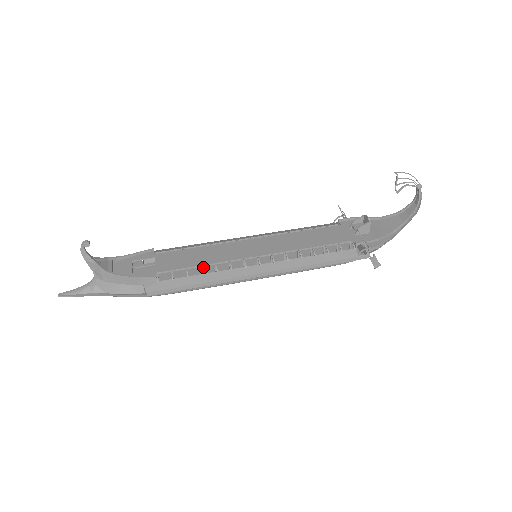
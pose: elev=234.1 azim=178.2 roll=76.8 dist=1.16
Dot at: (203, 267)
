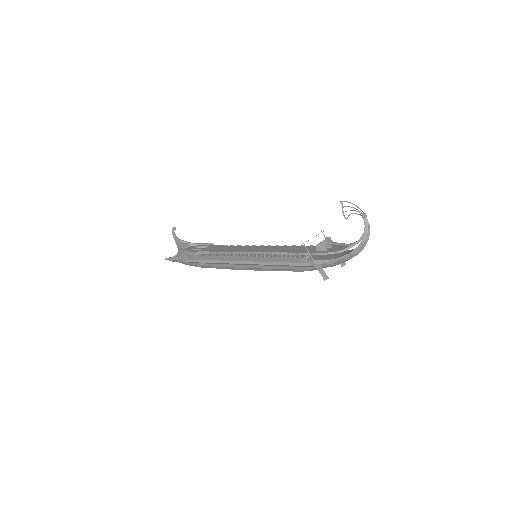
Dot at: occluded
